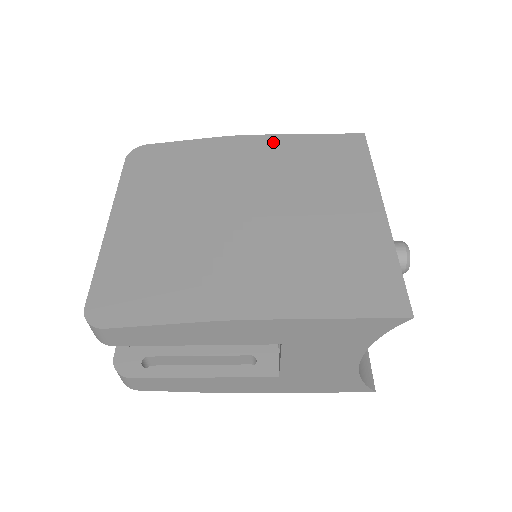
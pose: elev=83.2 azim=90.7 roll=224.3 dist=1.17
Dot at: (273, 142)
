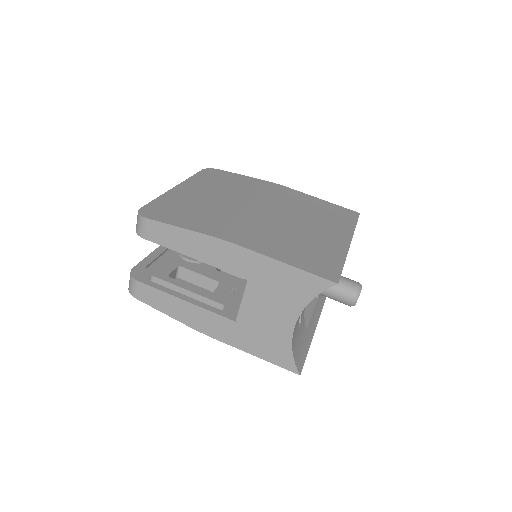
Dot at: (298, 194)
